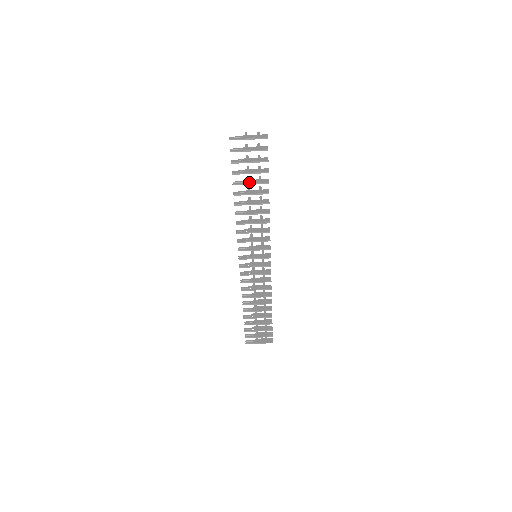
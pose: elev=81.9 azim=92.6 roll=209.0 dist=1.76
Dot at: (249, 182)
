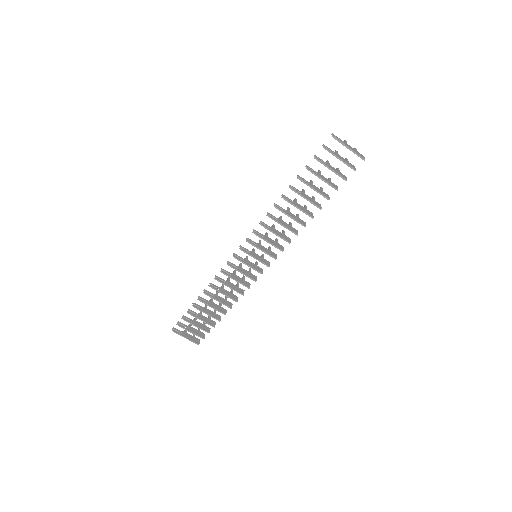
Dot at: (313, 186)
